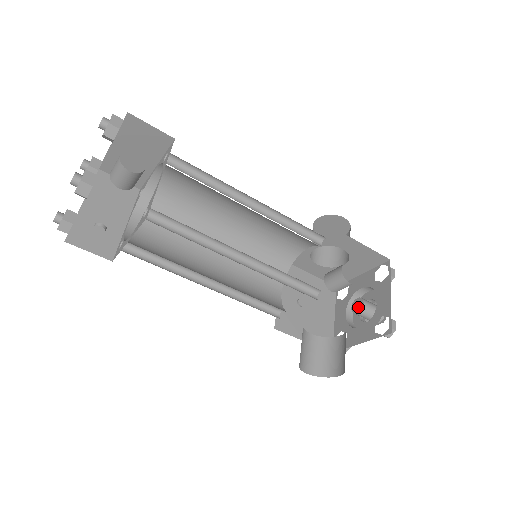
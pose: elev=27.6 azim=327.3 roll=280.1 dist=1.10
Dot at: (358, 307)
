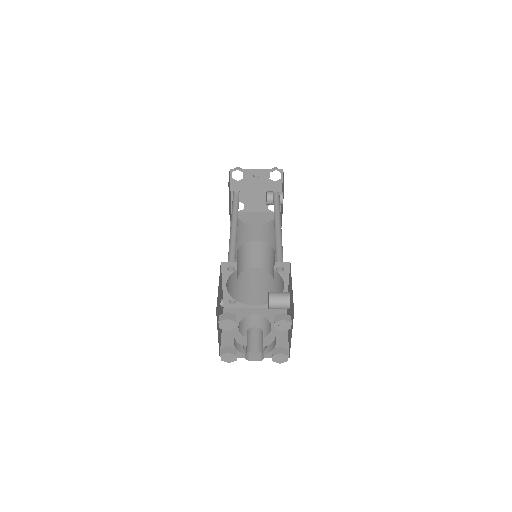
Dot at: occluded
